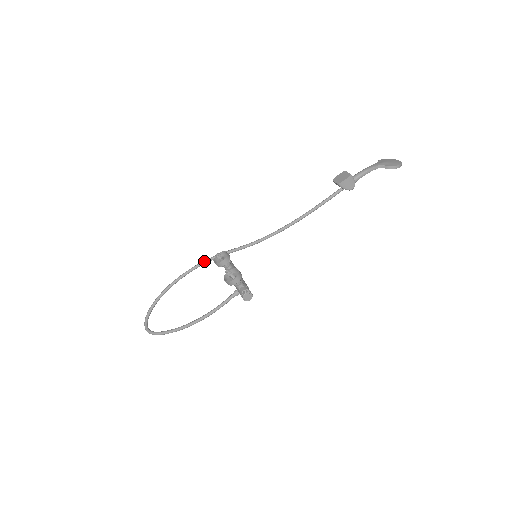
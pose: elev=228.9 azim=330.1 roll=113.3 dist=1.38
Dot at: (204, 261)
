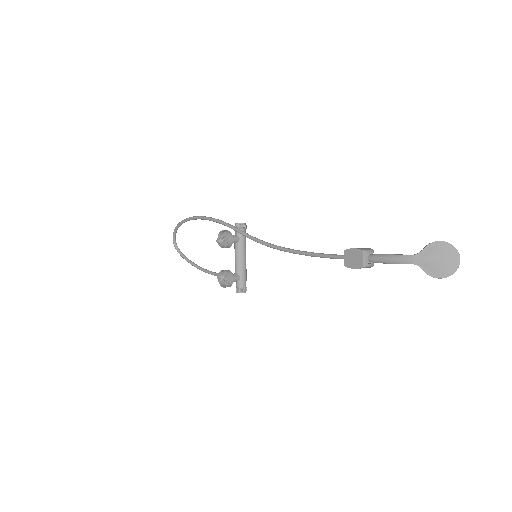
Dot at: (214, 221)
